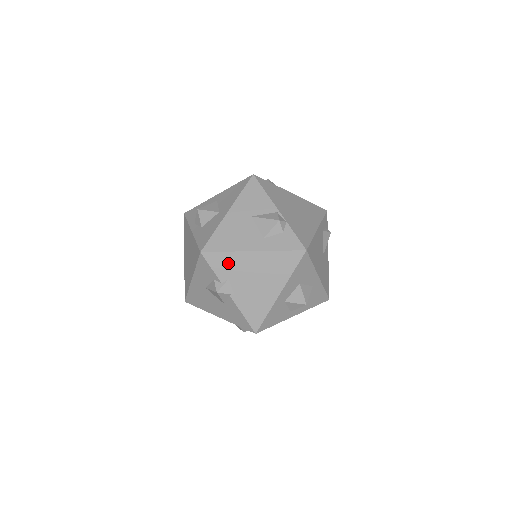
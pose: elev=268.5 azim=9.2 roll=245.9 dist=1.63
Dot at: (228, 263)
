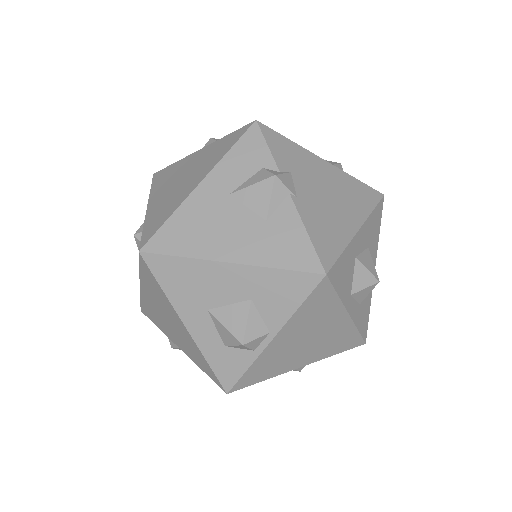
Dot at: (292, 154)
